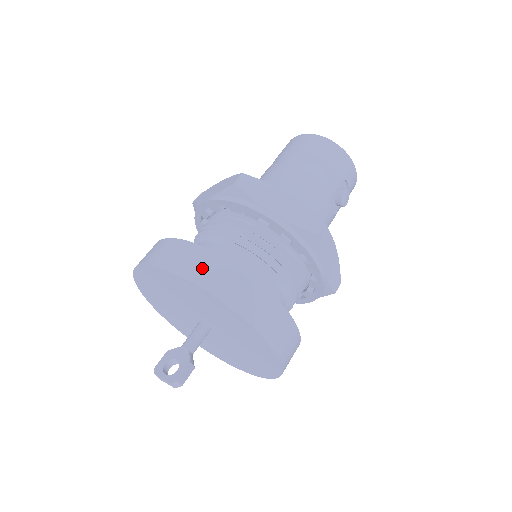
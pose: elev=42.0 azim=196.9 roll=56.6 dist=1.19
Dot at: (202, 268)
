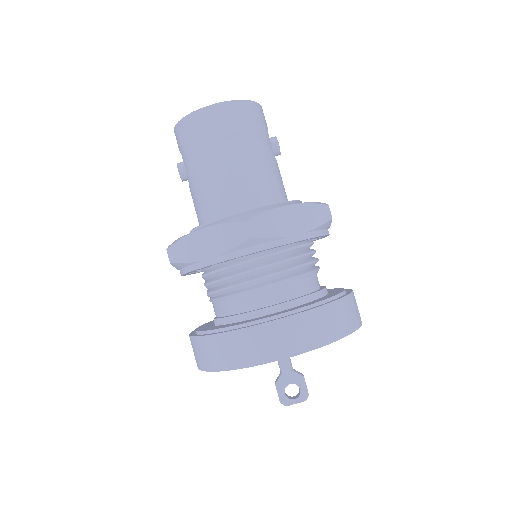
Dot at: (308, 333)
